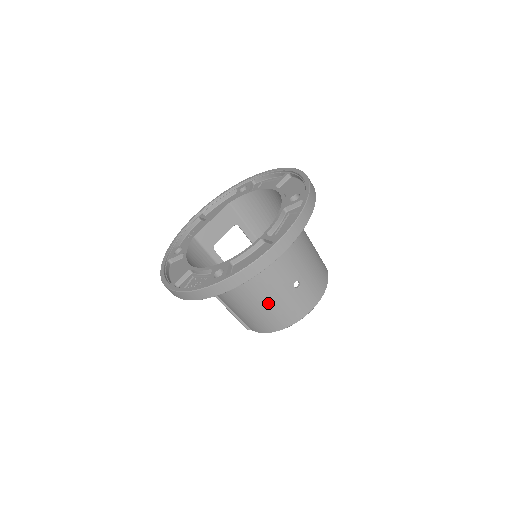
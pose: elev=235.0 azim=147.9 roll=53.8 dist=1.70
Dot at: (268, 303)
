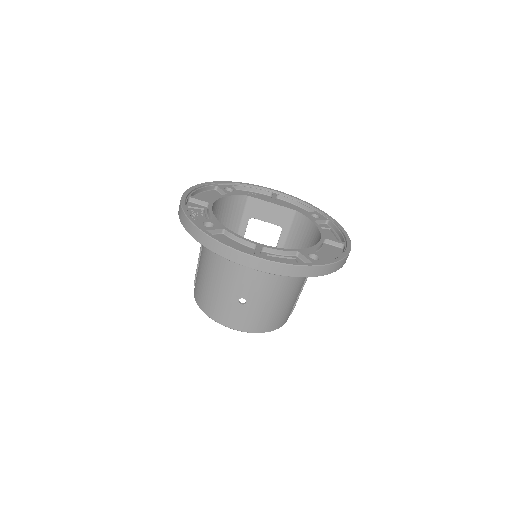
Dot at: (214, 284)
